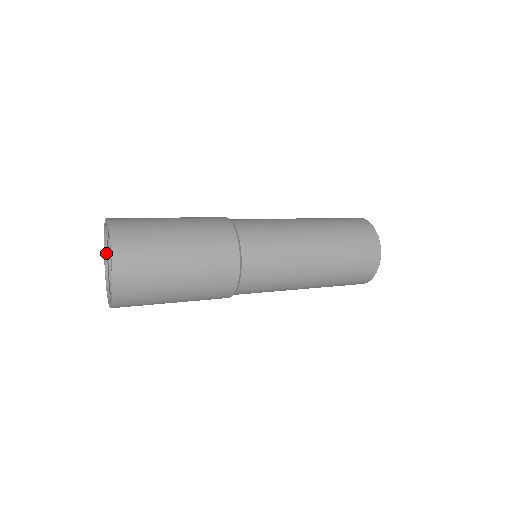
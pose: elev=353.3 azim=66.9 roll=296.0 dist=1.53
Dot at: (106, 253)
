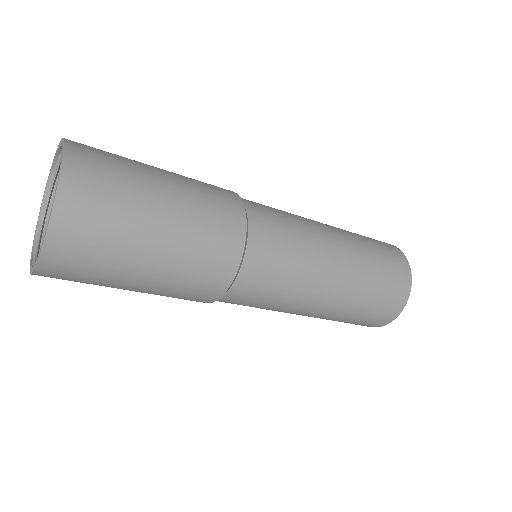
Dot at: (35, 254)
